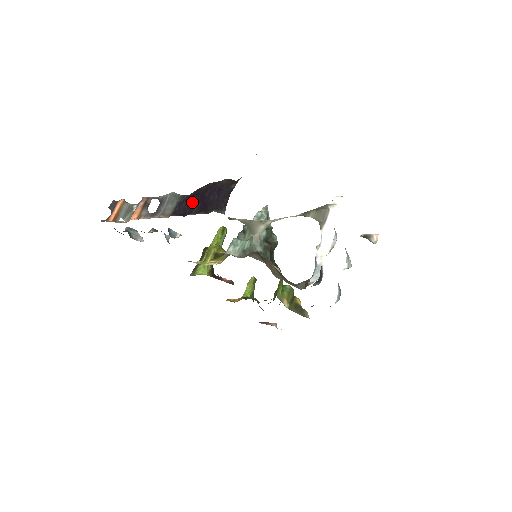
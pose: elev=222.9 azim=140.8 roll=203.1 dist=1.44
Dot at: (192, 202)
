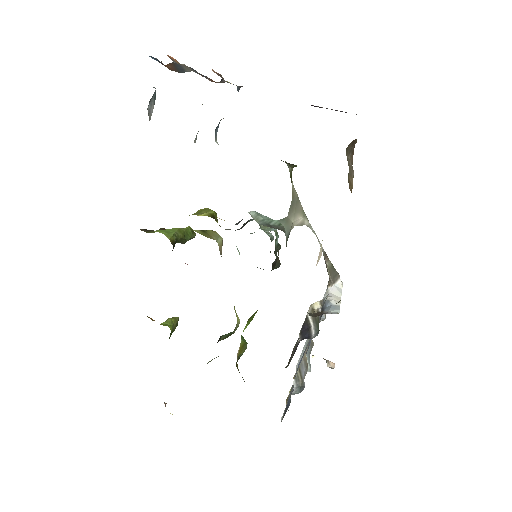
Dot at: occluded
